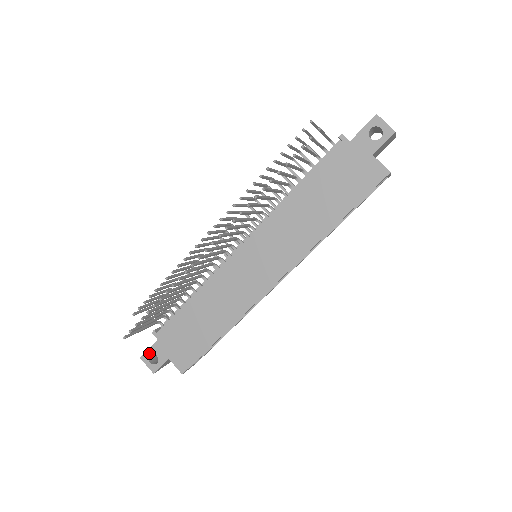
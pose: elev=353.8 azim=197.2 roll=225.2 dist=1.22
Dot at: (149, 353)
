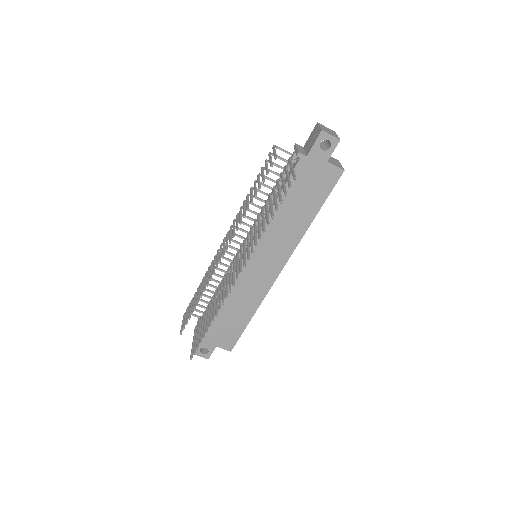
Dot at: (199, 349)
